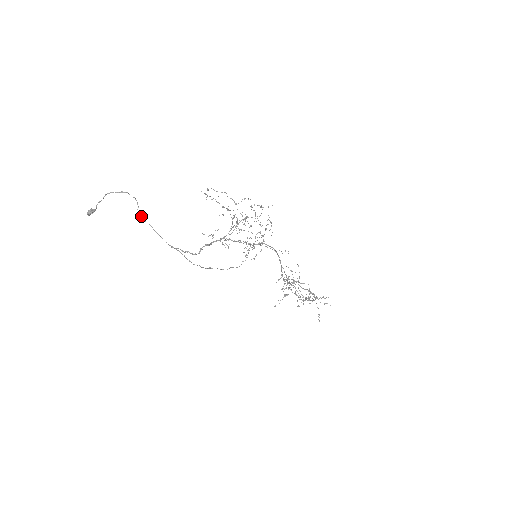
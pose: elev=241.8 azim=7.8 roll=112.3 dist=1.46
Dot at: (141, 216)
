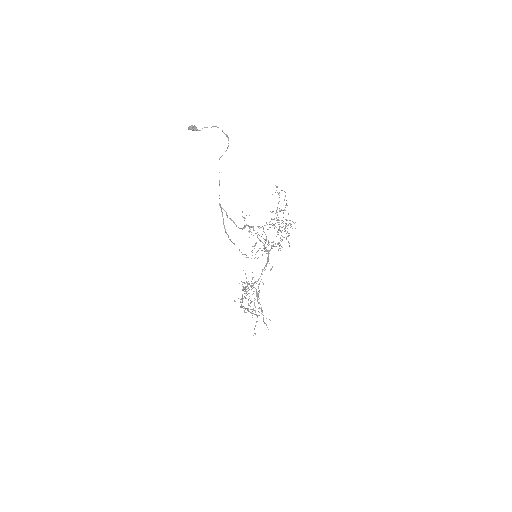
Dot at: occluded
